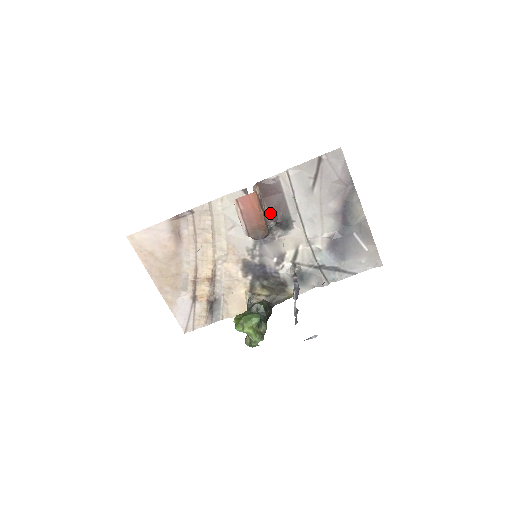
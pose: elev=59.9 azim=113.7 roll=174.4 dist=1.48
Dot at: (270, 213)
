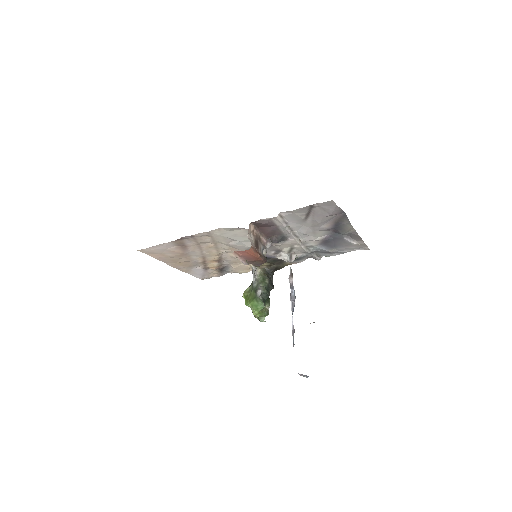
Dot at: (266, 236)
